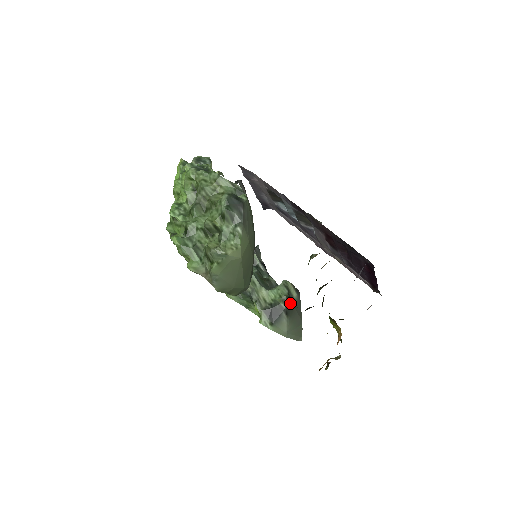
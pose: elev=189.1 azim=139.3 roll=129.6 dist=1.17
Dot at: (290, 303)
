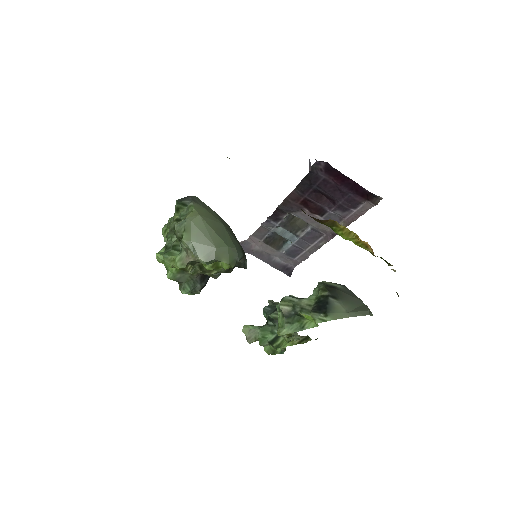
Dot at: (332, 289)
